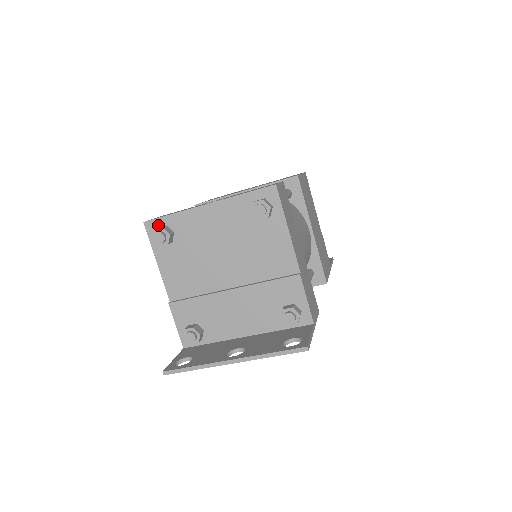
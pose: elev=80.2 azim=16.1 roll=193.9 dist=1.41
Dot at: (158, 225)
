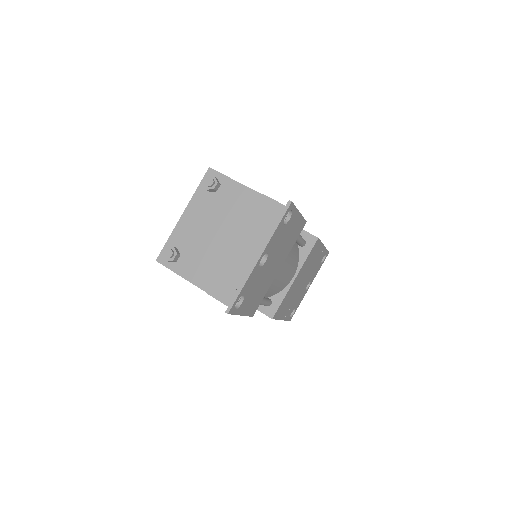
Dot at: occluded
